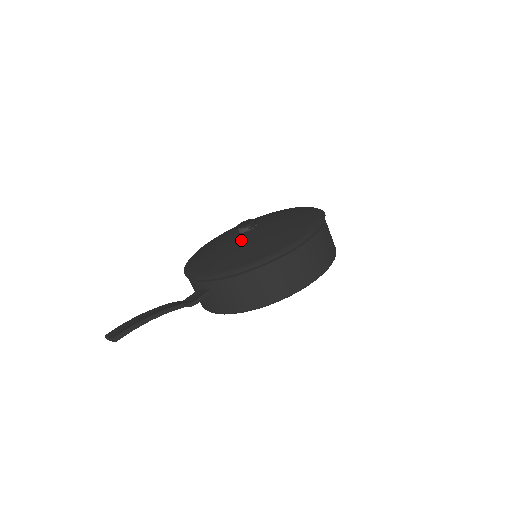
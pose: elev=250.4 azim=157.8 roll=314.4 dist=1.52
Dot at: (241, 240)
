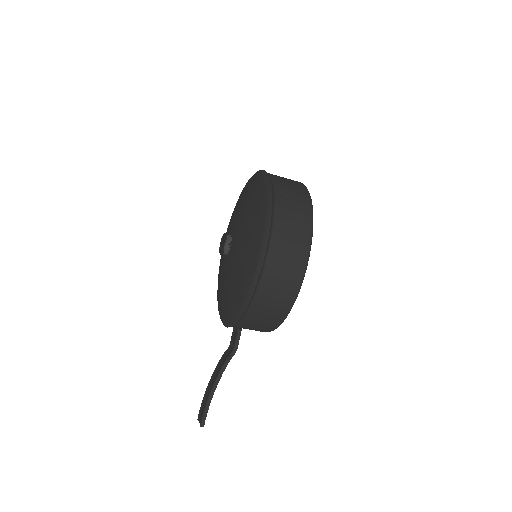
Dot at: (227, 270)
